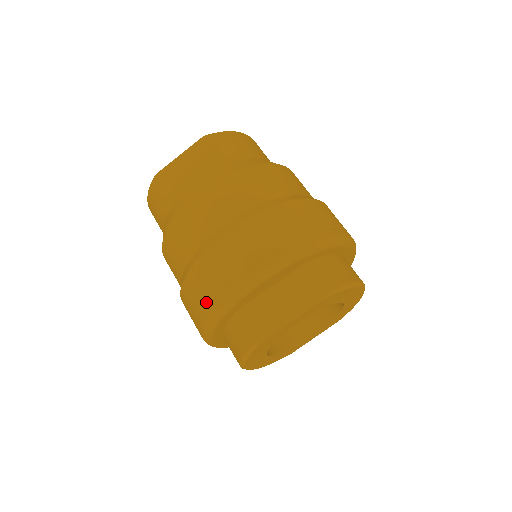
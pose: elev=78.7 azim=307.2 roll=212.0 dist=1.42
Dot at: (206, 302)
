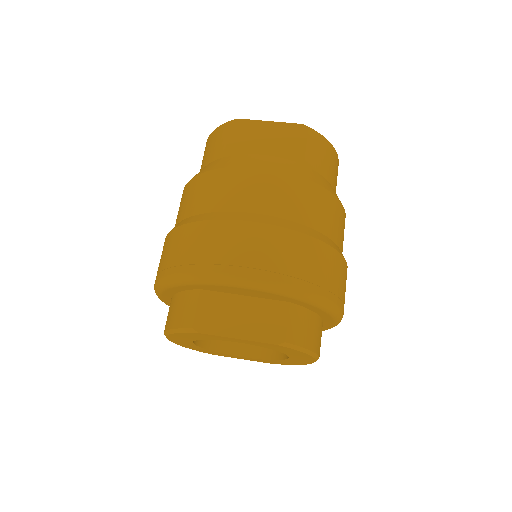
Dot at: (183, 260)
